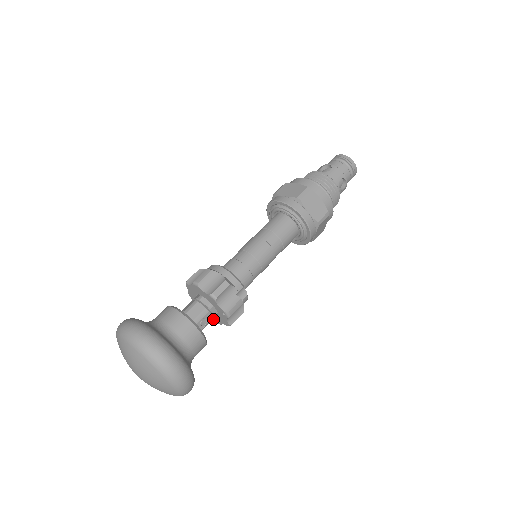
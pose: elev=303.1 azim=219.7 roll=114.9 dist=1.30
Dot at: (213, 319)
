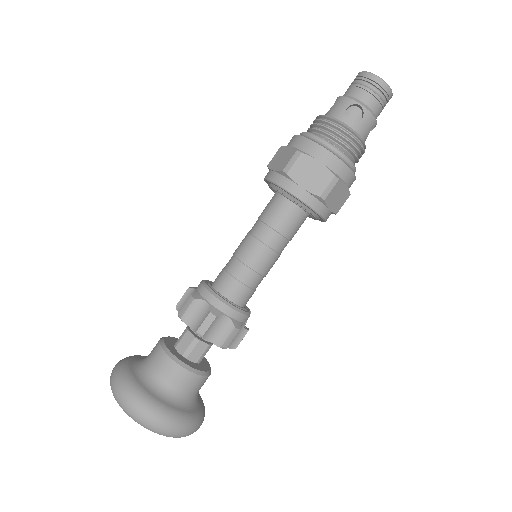
Dot at: occluded
